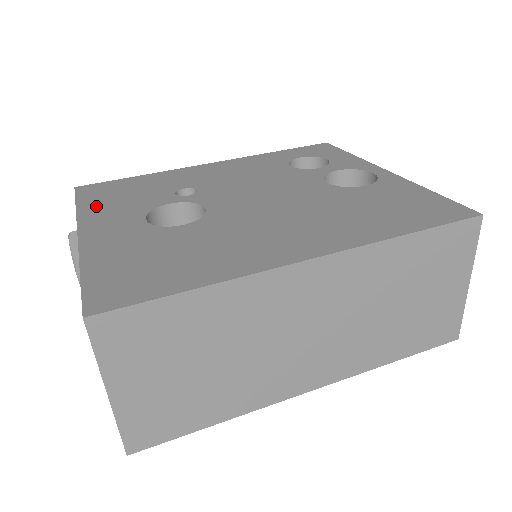
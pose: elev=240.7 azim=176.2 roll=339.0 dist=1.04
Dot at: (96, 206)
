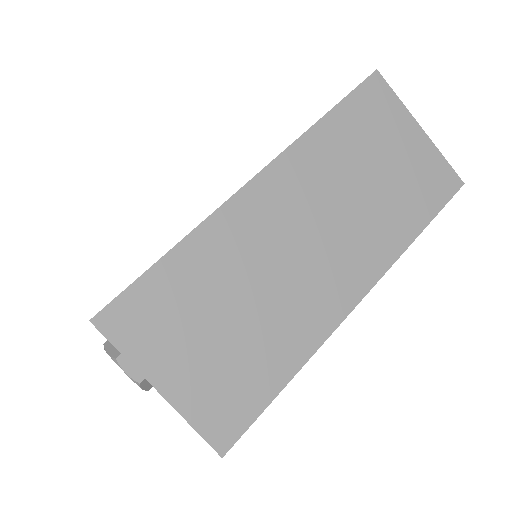
Dot at: occluded
